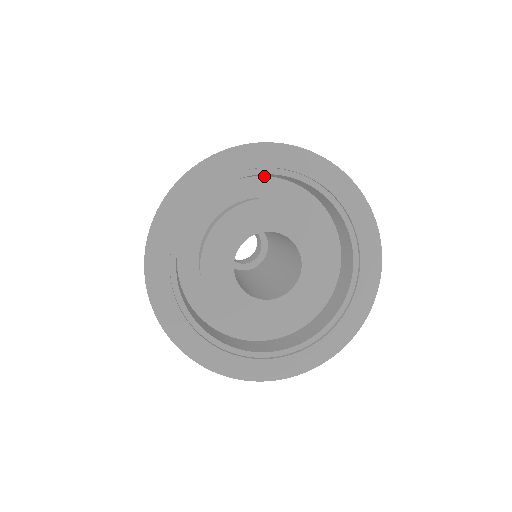
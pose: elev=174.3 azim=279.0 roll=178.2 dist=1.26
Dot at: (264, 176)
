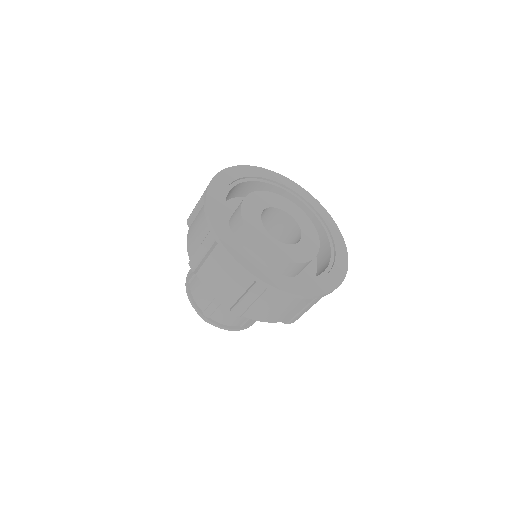
Dot at: (243, 197)
